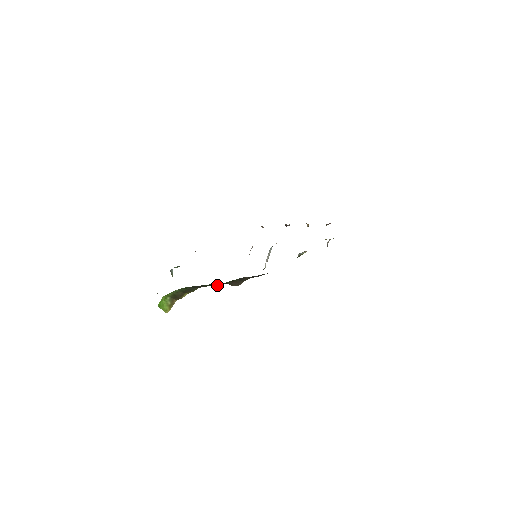
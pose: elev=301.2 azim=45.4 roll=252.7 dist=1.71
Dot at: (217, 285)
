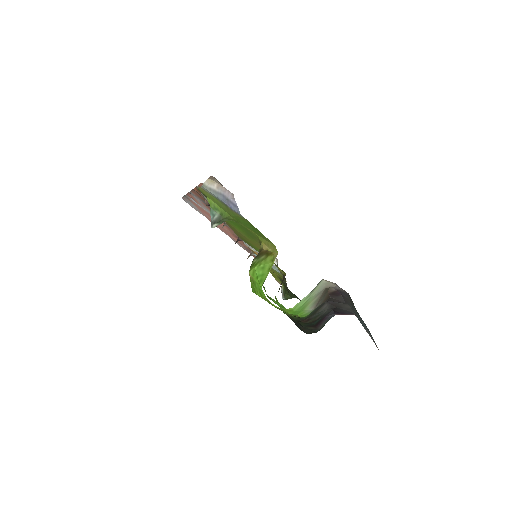
Dot at: occluded
